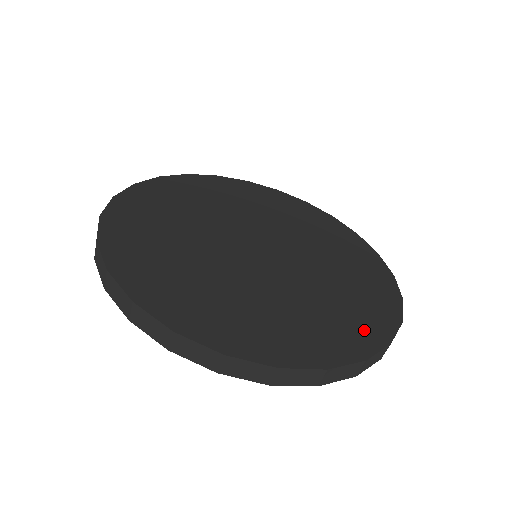
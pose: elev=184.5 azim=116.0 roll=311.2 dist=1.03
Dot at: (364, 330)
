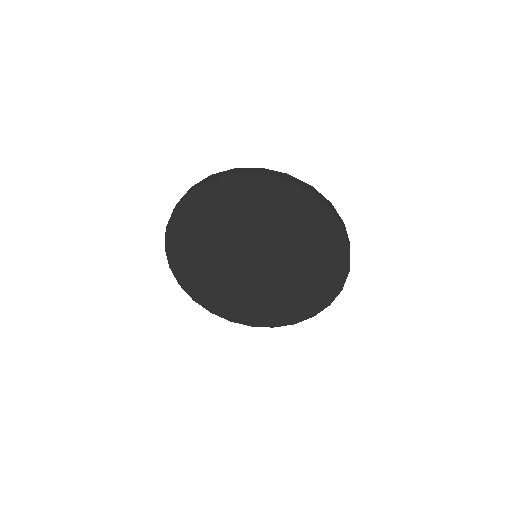
Dot at: (285, 316)
